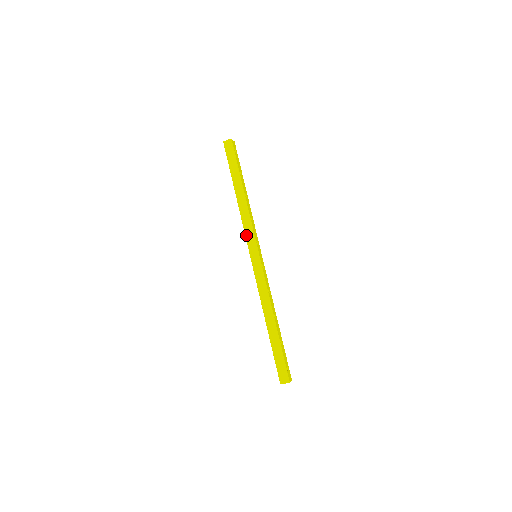
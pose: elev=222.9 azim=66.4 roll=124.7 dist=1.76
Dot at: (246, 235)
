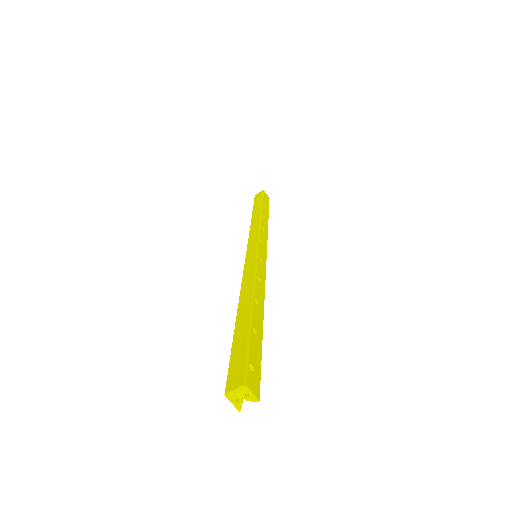
Dot at: (249, 239)
